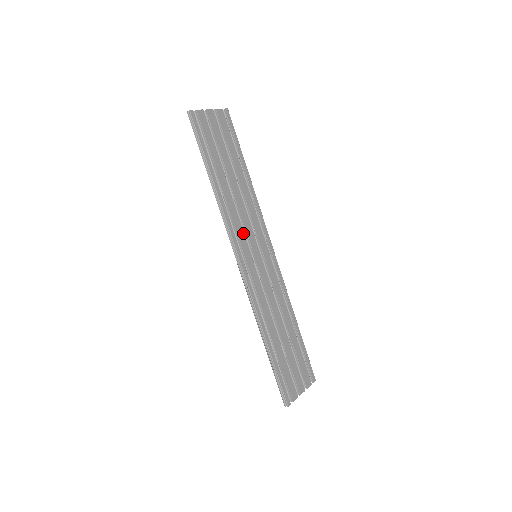
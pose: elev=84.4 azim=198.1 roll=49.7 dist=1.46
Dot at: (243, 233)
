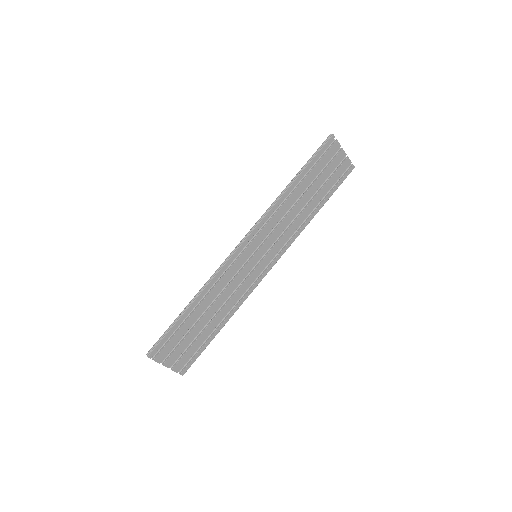
Dot at: (268, 233)
